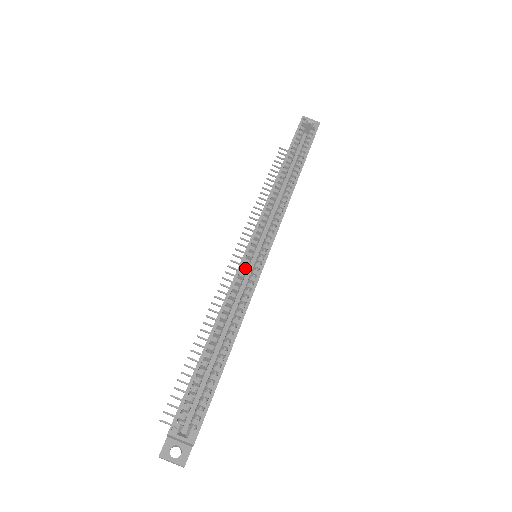
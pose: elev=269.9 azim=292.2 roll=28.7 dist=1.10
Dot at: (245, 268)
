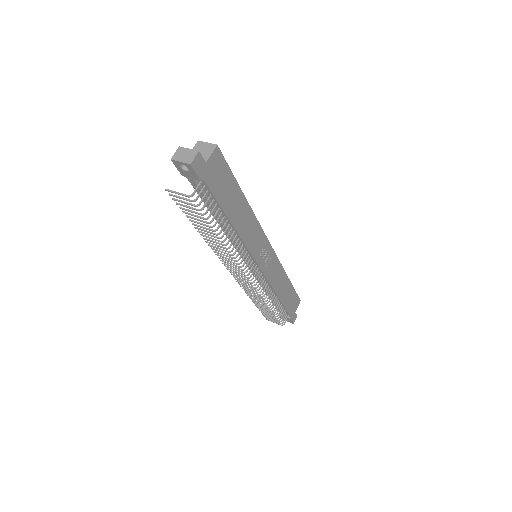
Dot at: occluded
